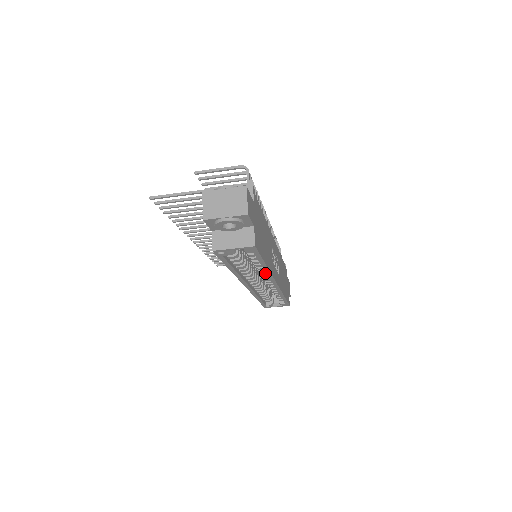
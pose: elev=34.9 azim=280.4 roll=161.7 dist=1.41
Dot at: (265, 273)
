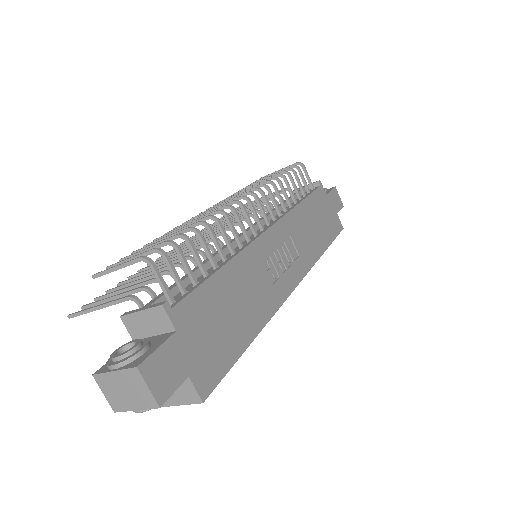
Dot at: occluded
